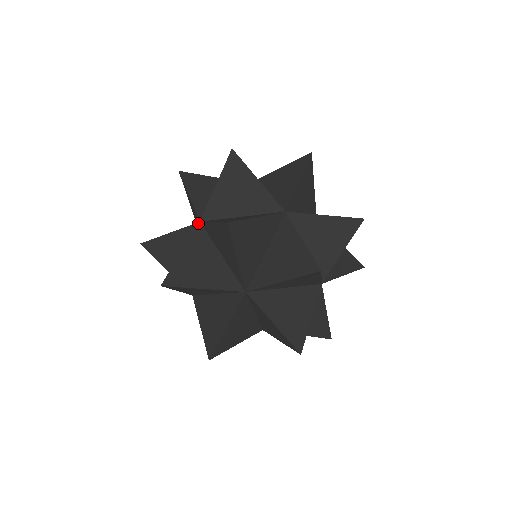
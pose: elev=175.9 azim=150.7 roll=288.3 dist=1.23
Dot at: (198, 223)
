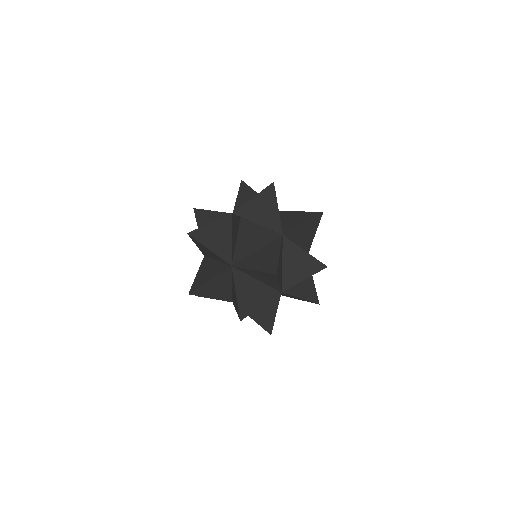
Dot at: (230, 265)
